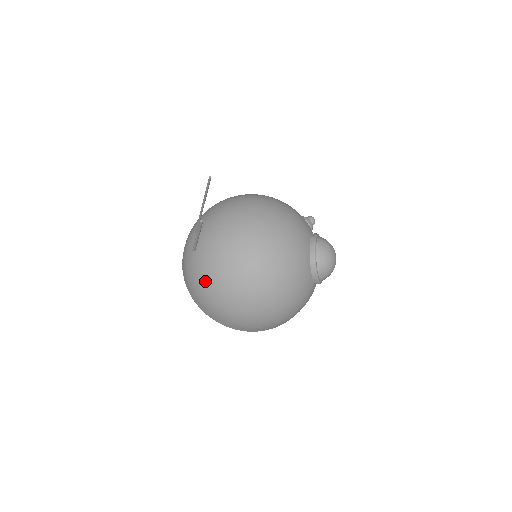
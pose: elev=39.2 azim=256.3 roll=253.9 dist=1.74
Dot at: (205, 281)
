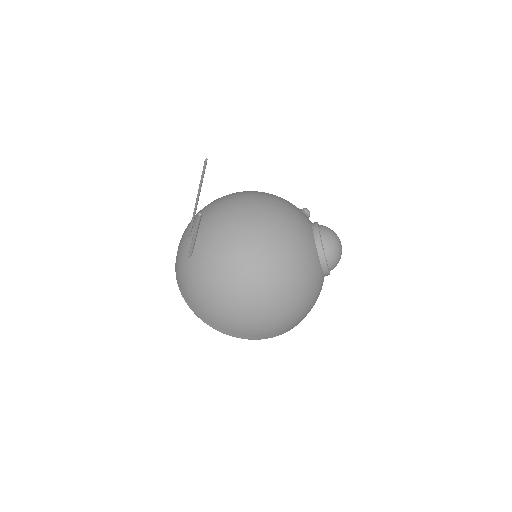
Dot at: (209, 287)
